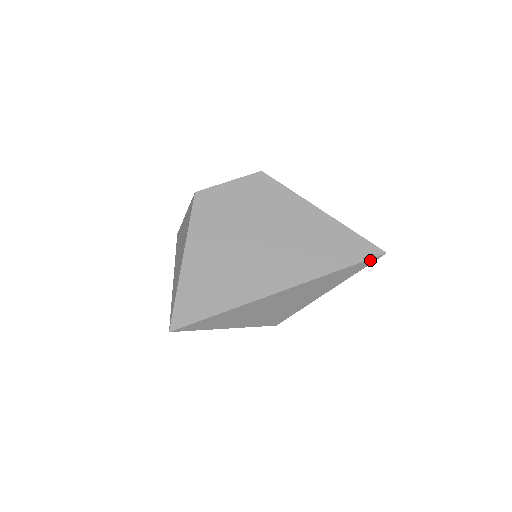
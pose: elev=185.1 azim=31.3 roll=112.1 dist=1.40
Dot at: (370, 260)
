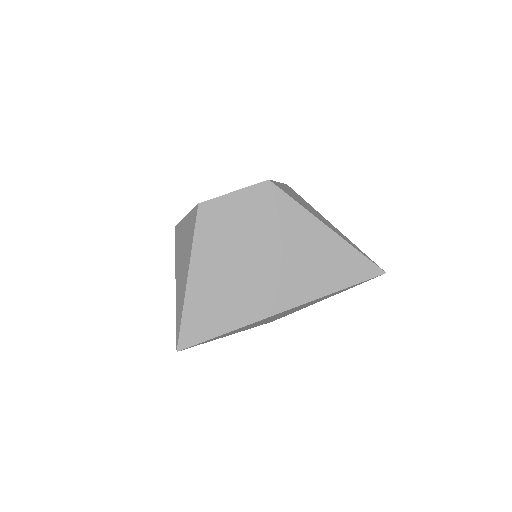
Dot at: (369, 279)
